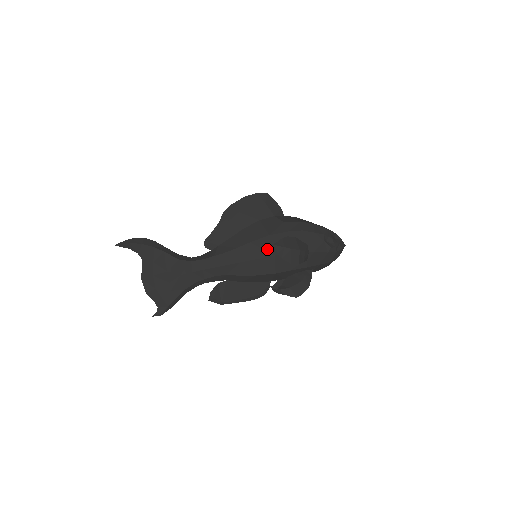
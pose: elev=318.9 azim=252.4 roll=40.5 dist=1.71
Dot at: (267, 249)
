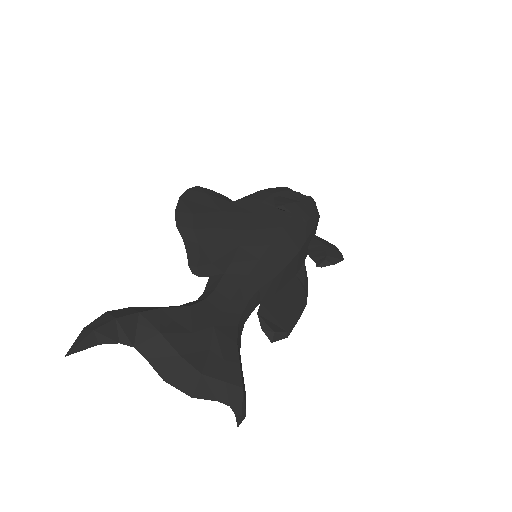
Dot at: (268, 226)
